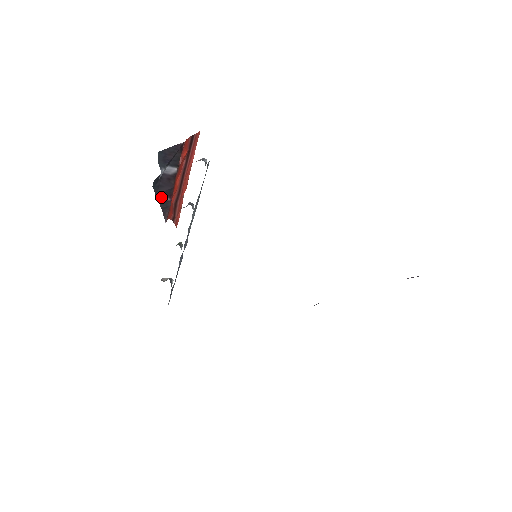
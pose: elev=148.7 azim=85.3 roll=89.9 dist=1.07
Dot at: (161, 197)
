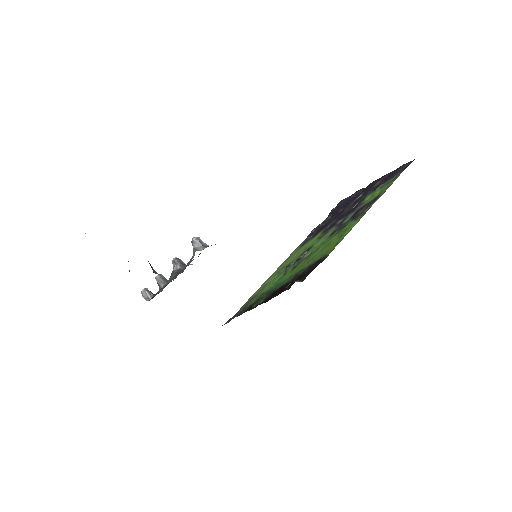
Dot at: occluded
